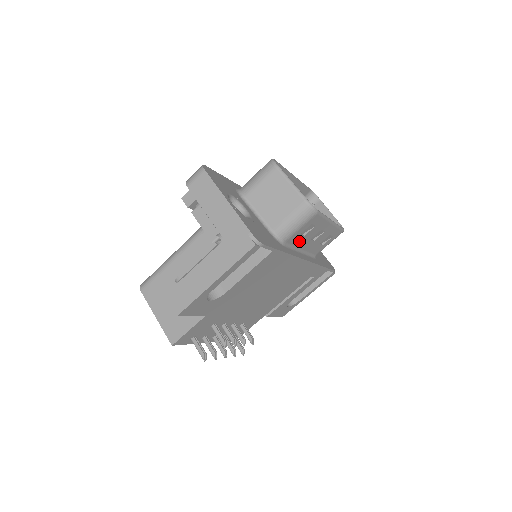
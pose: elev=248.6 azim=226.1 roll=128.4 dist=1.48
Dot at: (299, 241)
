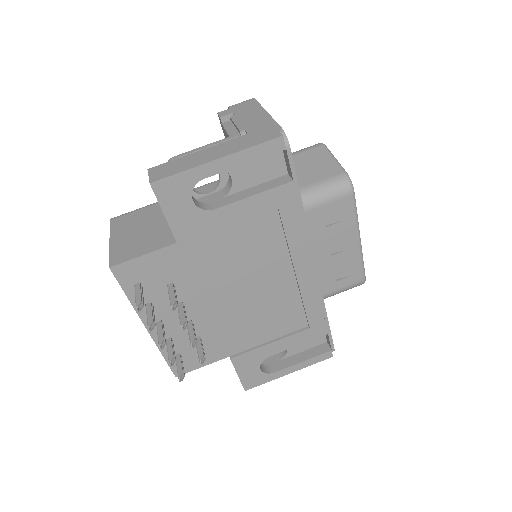
Dot at: (317, 232)
